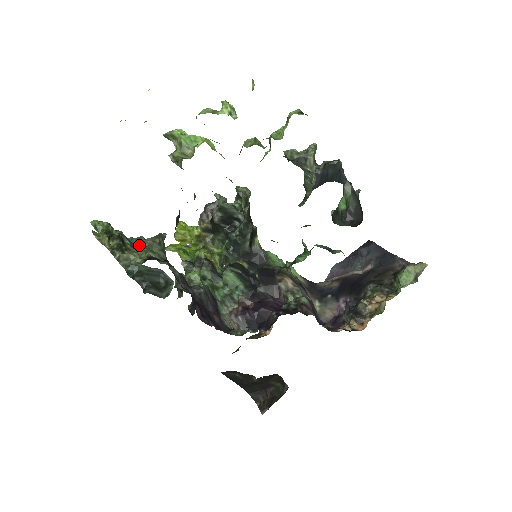
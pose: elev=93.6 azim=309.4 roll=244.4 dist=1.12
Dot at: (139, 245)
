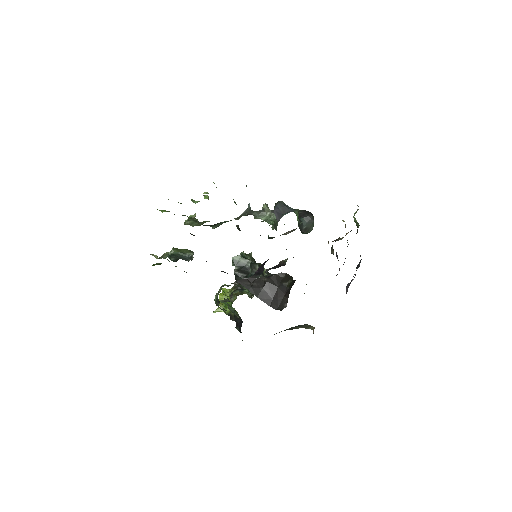
Dot at: occluded
